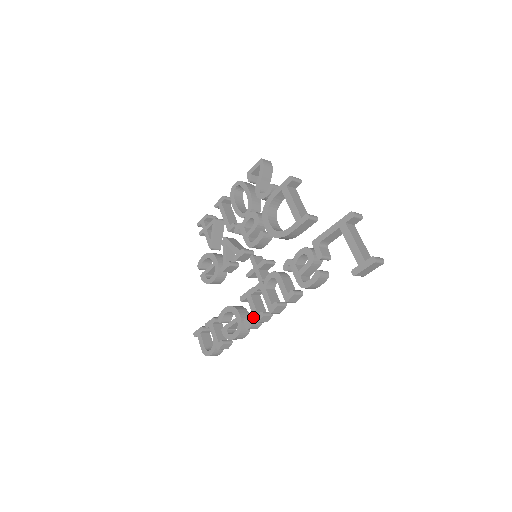
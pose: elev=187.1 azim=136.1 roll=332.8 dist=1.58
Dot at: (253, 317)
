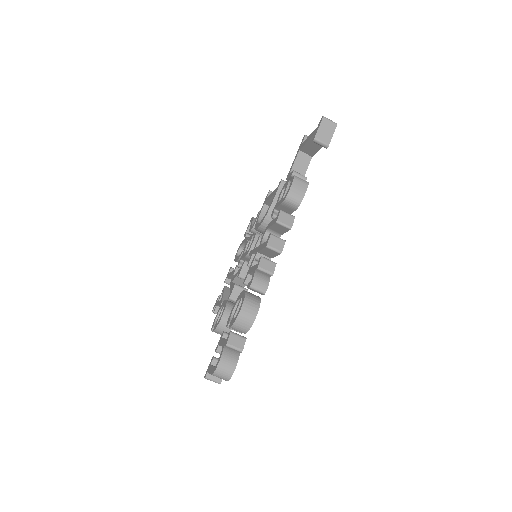
Dot at: (254, 271)
